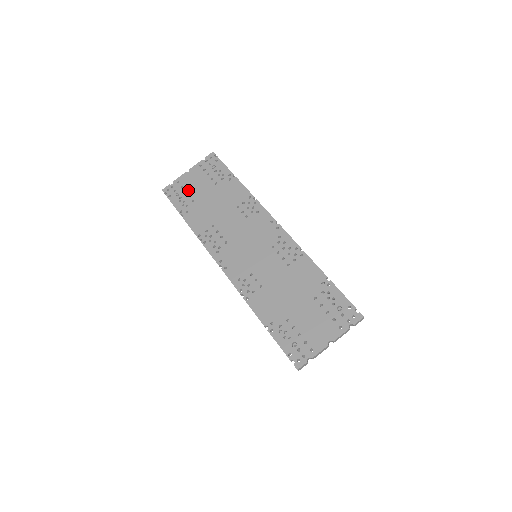
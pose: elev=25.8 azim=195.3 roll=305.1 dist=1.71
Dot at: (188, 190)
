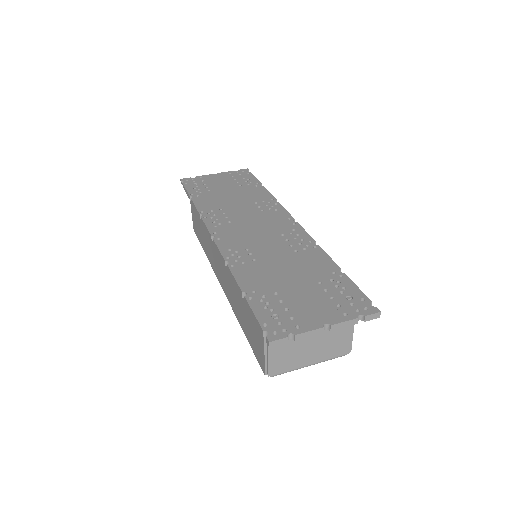
Dot at: (208, 184)
